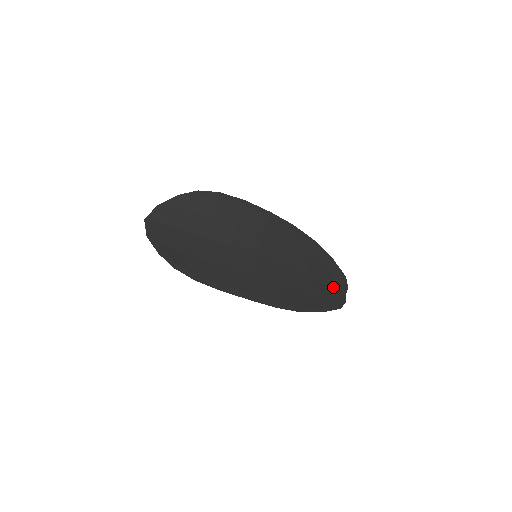
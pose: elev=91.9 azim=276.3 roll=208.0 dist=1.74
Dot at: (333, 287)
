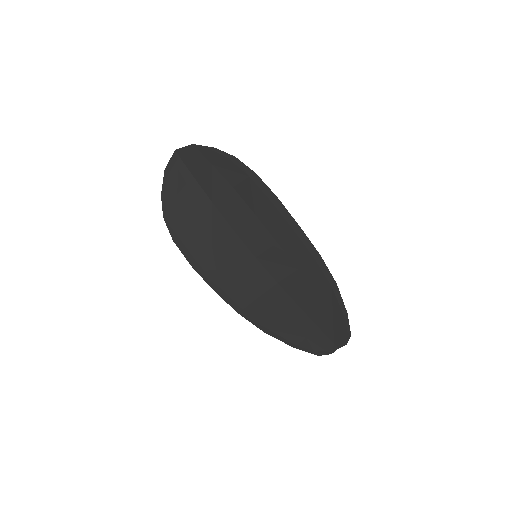
Dot at: (327, 334)
